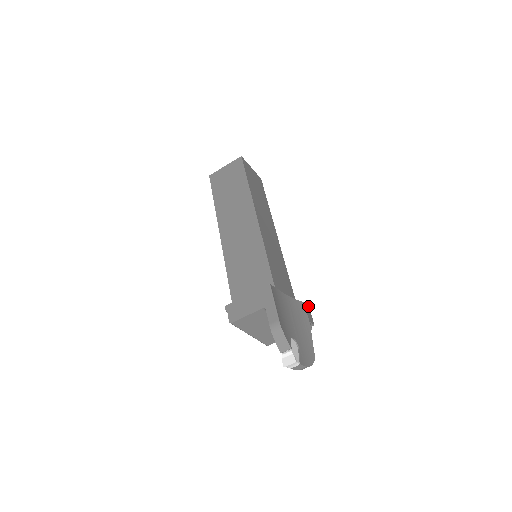
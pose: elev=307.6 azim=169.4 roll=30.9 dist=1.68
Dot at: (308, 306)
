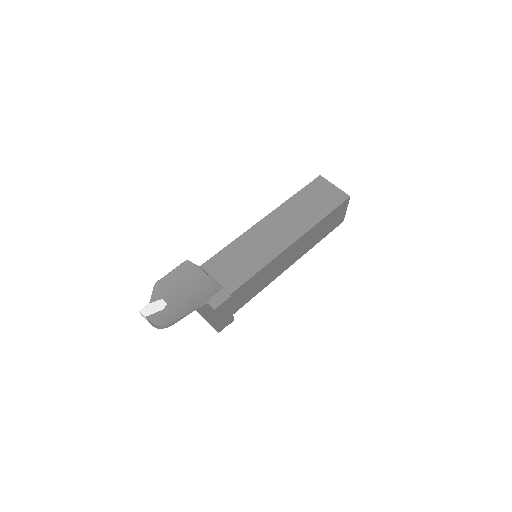
Dot at: occluded
